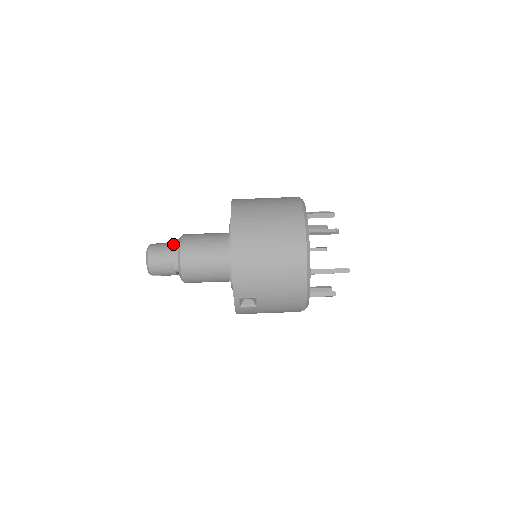
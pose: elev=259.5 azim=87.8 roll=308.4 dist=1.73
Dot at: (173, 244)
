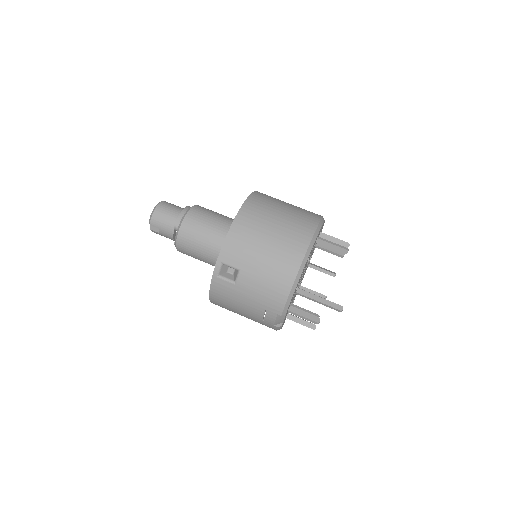
Dot at: occluded
